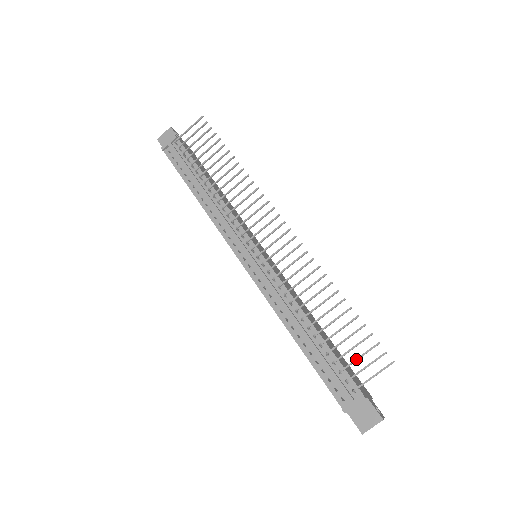
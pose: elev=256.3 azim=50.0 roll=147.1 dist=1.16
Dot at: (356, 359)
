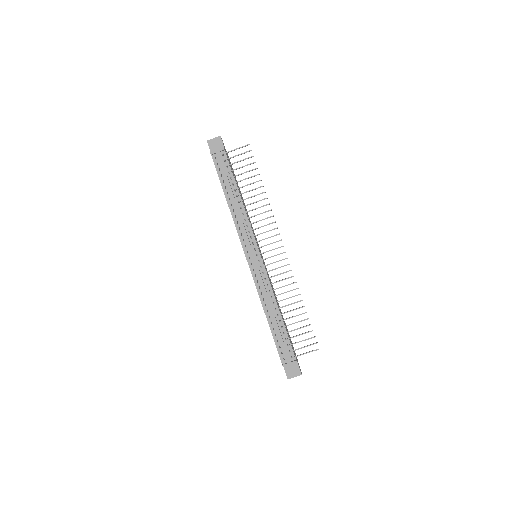
Dot at: (300, 341)
